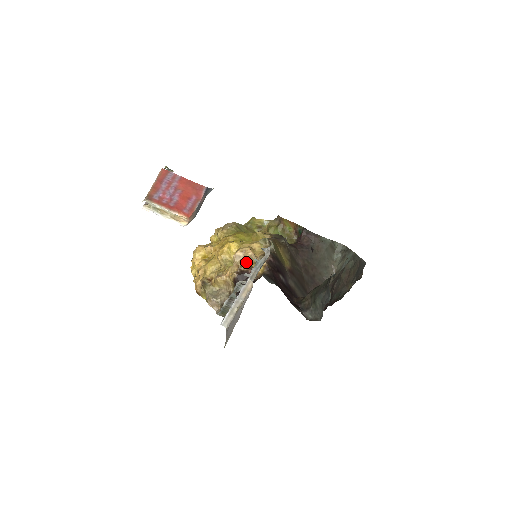
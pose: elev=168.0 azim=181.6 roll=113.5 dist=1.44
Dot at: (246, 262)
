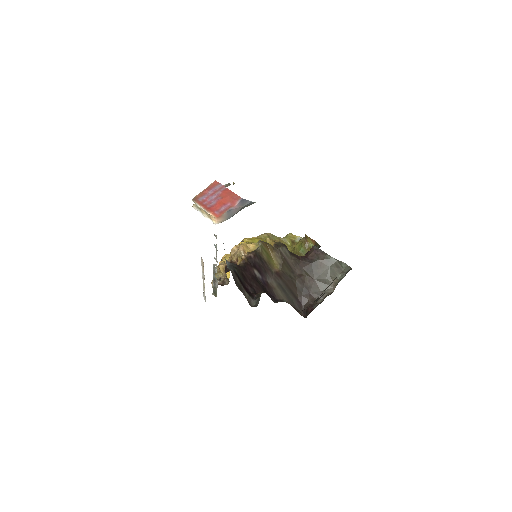
Dot at: (236, 255)
